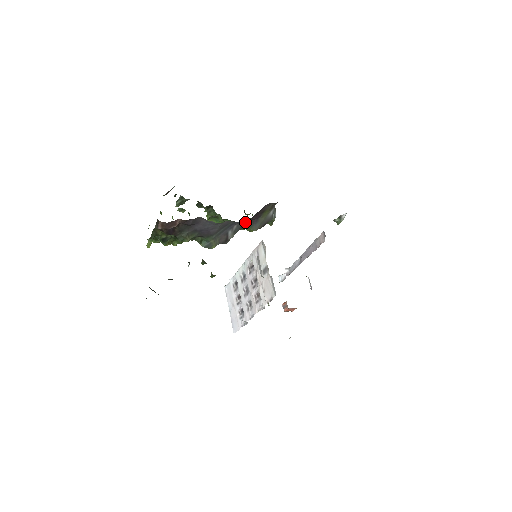
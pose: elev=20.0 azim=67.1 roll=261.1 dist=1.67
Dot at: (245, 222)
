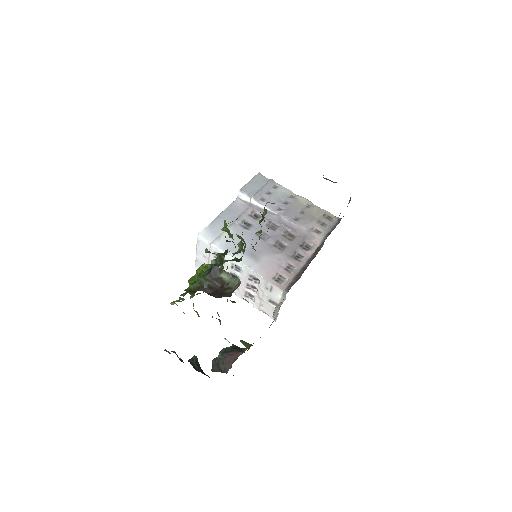
Dot at: occluded
